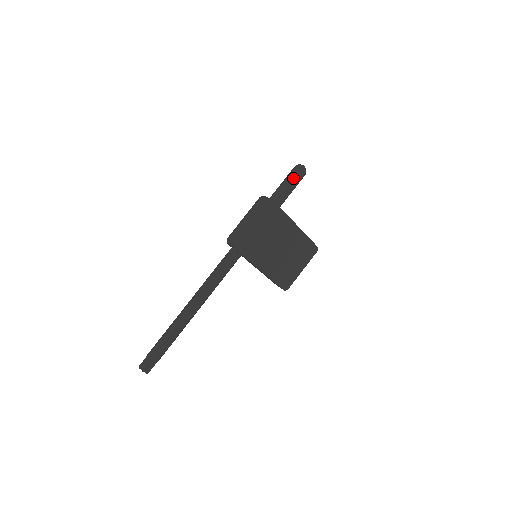
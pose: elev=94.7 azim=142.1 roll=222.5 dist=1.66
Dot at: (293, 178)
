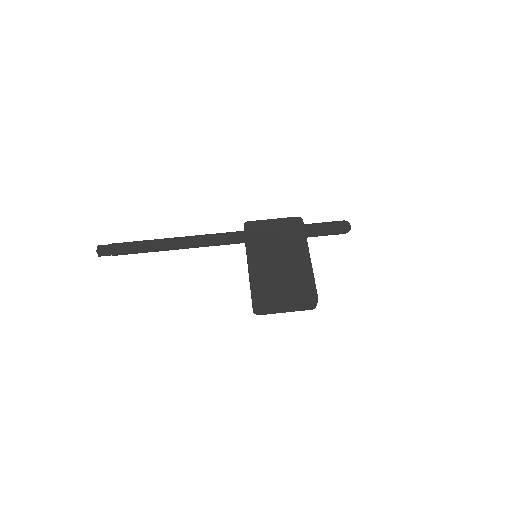
Dot at: (333, 222)
